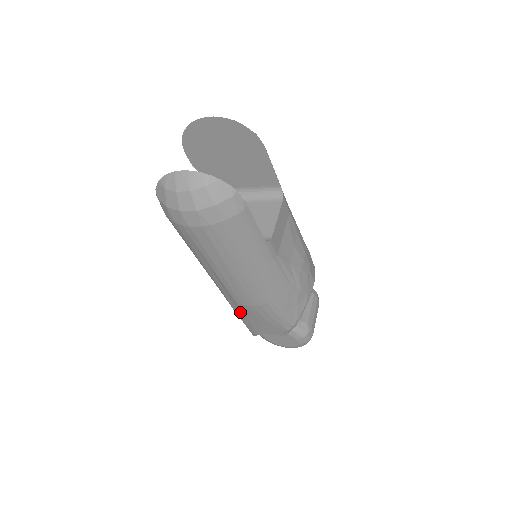
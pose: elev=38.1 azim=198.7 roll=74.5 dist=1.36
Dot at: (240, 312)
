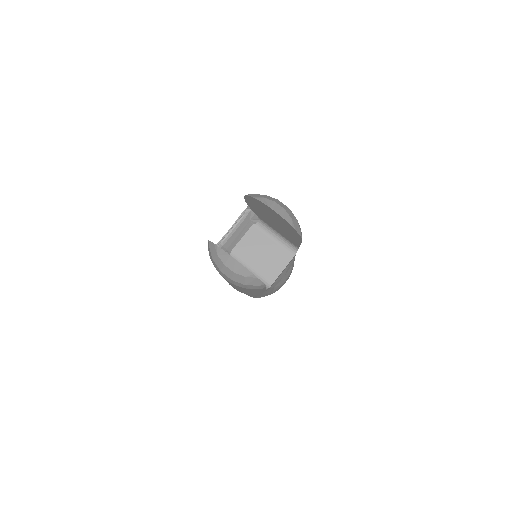
Dot at: occluded
